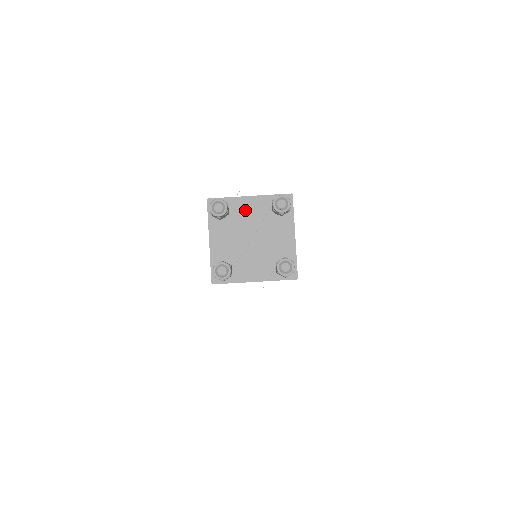
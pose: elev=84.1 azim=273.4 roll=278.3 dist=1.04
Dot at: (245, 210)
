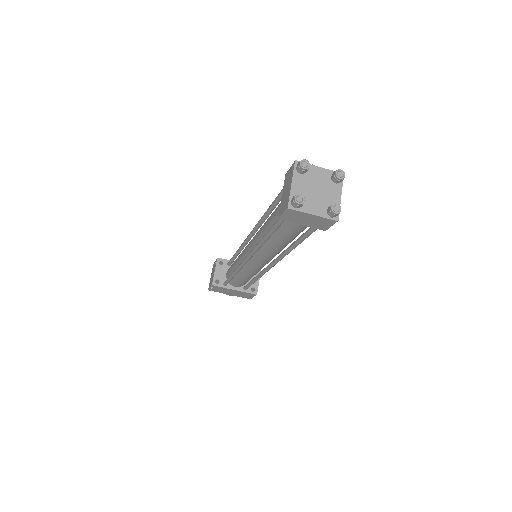
Dot at: (316, 174)
